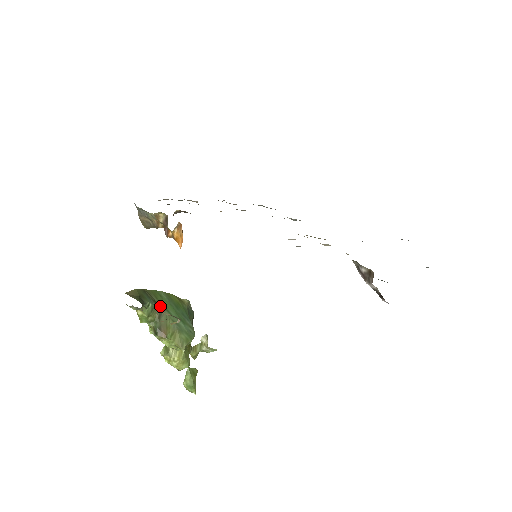
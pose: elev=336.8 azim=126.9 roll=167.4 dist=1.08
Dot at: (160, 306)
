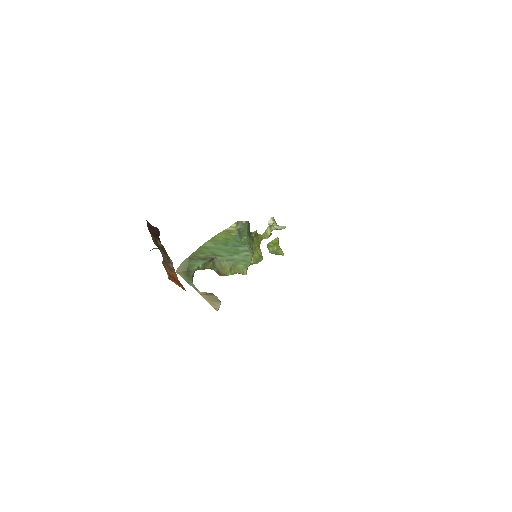
Dot at: (209, 258)
